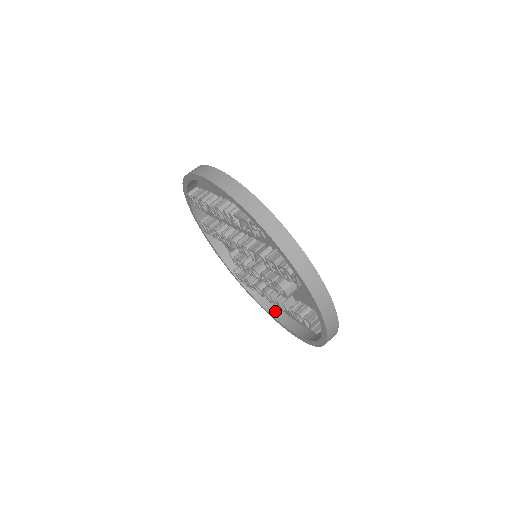
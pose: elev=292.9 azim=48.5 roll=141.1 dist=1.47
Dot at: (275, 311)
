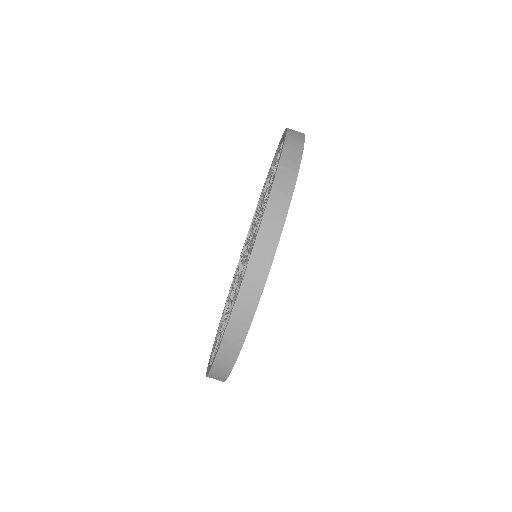
Dot at: occluded
